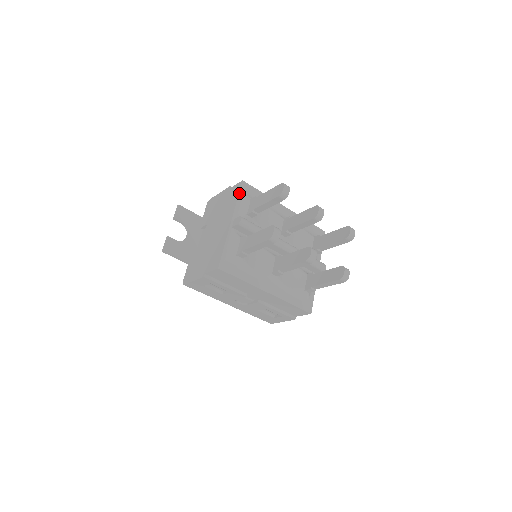
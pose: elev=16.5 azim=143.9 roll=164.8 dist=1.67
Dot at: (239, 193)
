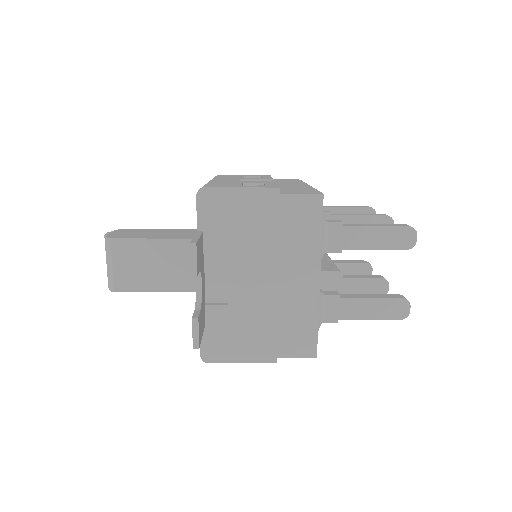
Dot at: (322, 222)
